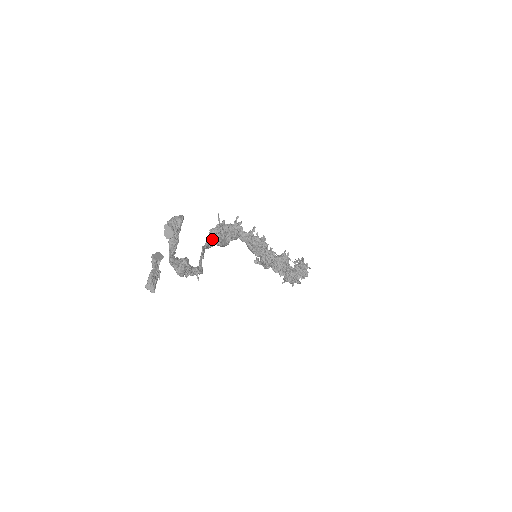
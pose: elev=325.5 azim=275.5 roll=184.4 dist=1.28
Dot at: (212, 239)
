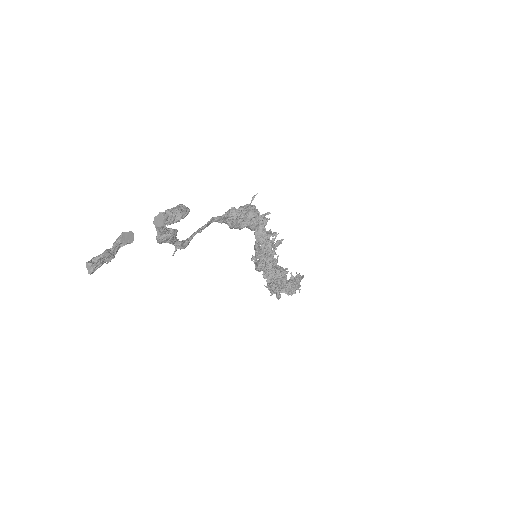
Dot at: (226, 218)
